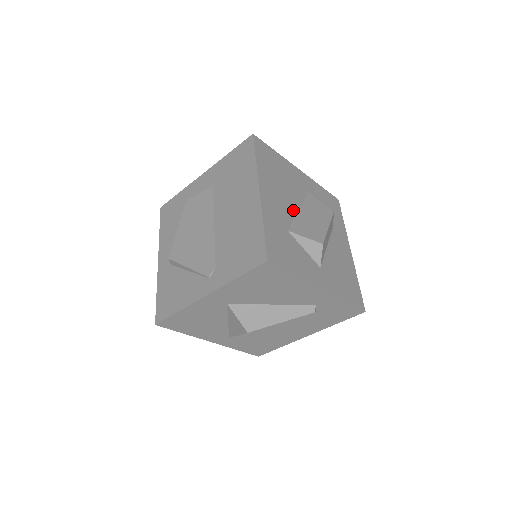
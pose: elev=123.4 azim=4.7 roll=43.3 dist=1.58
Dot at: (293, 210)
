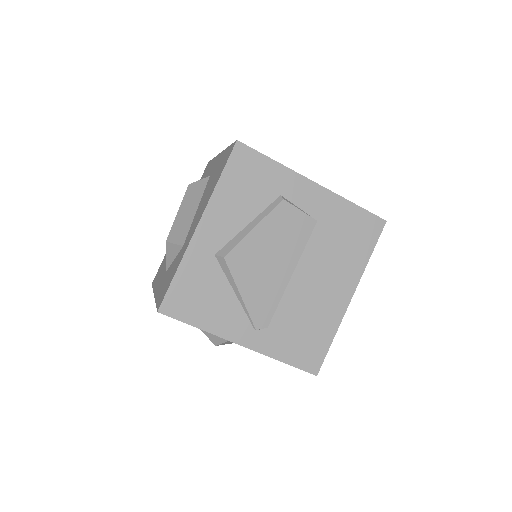
Dot at: occluded
